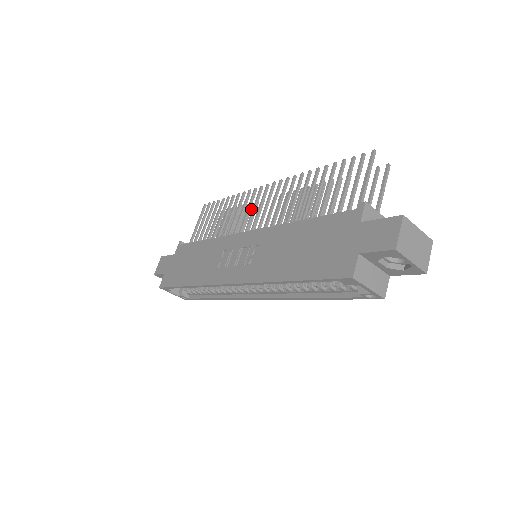
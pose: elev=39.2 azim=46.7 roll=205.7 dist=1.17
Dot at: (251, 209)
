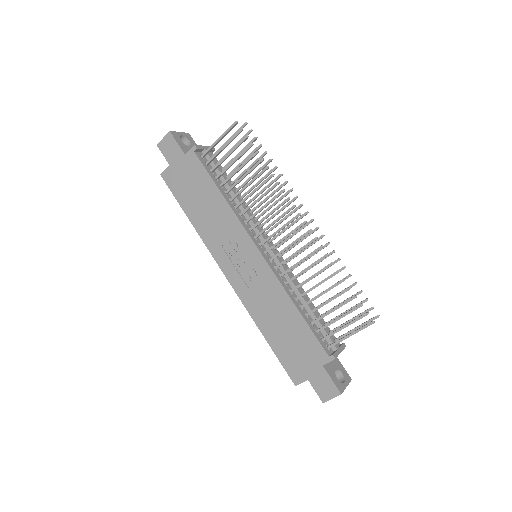
Dot at: occluded
